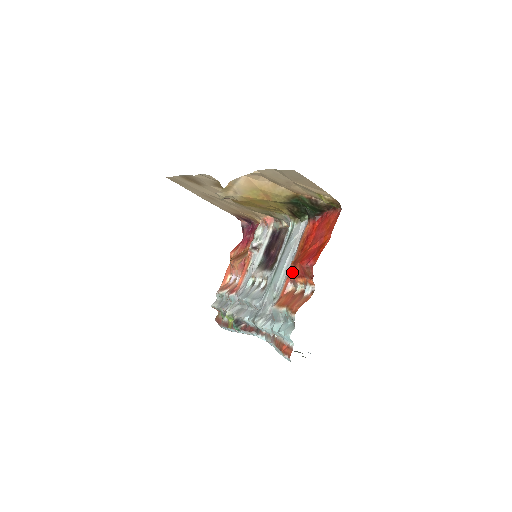
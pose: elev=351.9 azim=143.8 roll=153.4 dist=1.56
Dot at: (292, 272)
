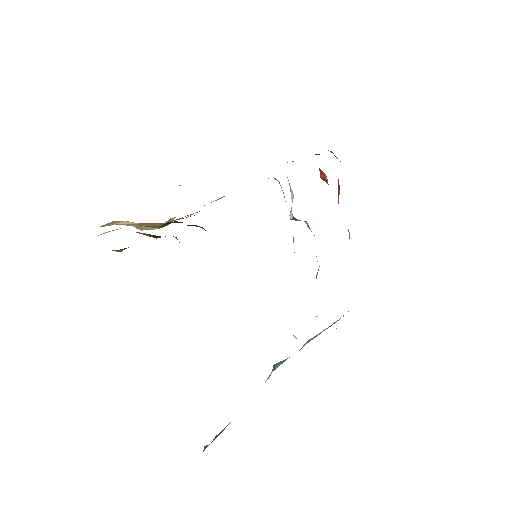
Dot at: occluded
